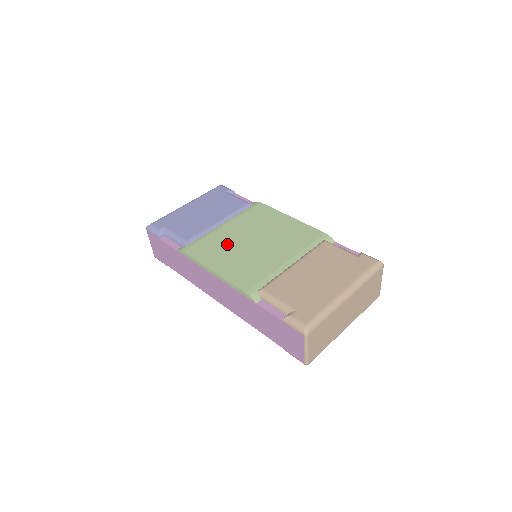
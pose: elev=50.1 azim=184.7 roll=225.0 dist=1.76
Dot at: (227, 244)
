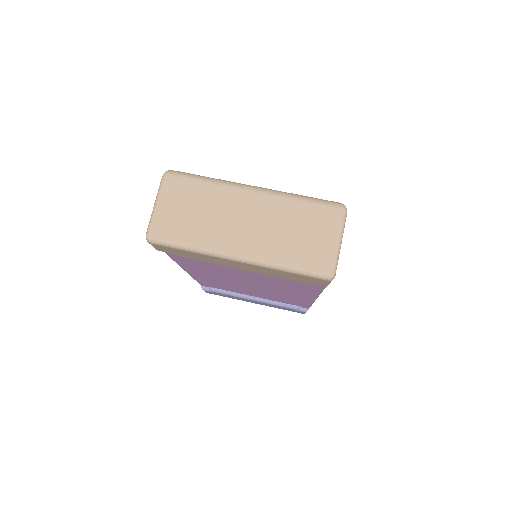
Dot at: occluded
